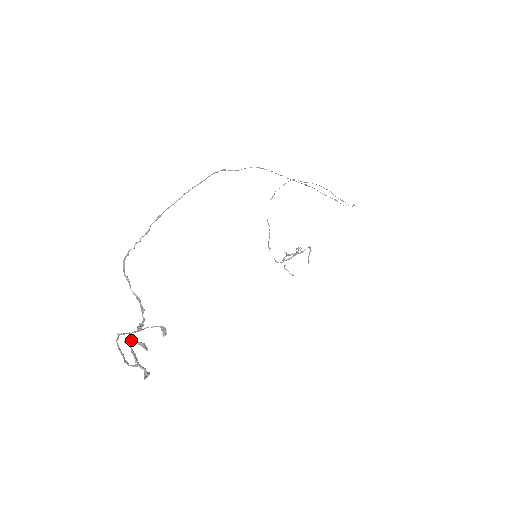
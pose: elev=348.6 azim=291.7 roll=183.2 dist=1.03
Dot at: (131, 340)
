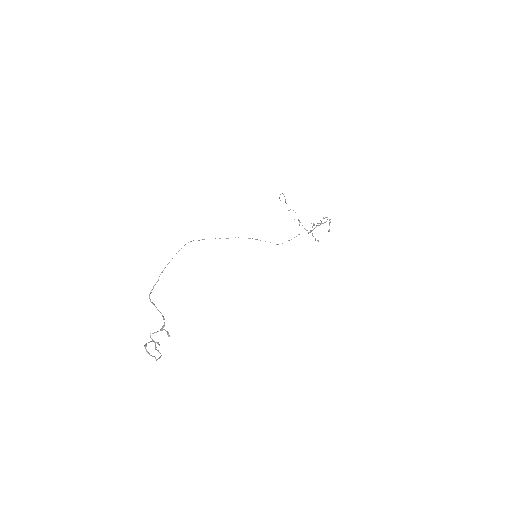
Dot at: occluded
